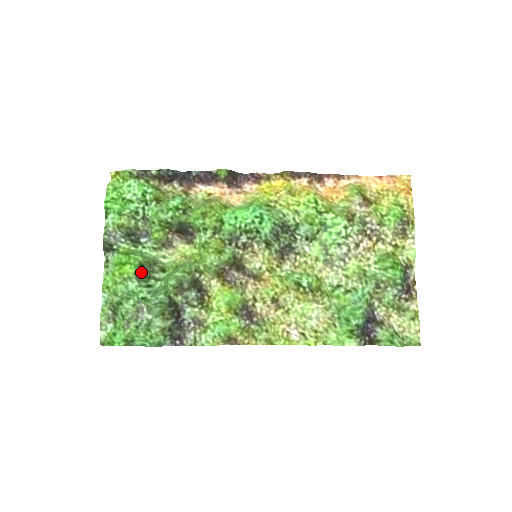
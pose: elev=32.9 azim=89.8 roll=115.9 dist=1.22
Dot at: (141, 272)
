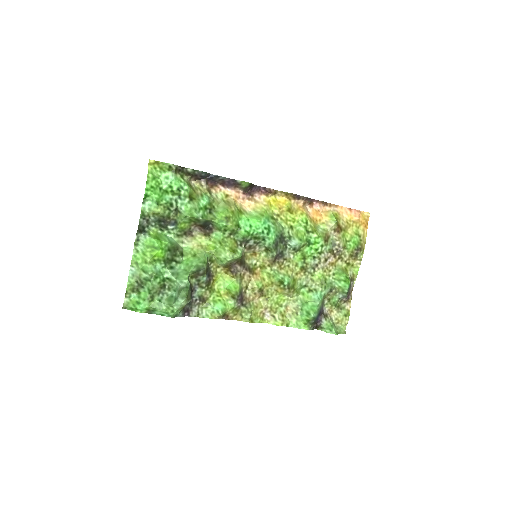
Dot at: (168, 256)
